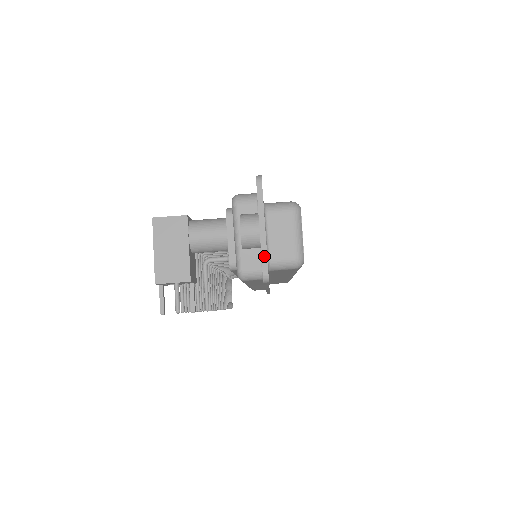
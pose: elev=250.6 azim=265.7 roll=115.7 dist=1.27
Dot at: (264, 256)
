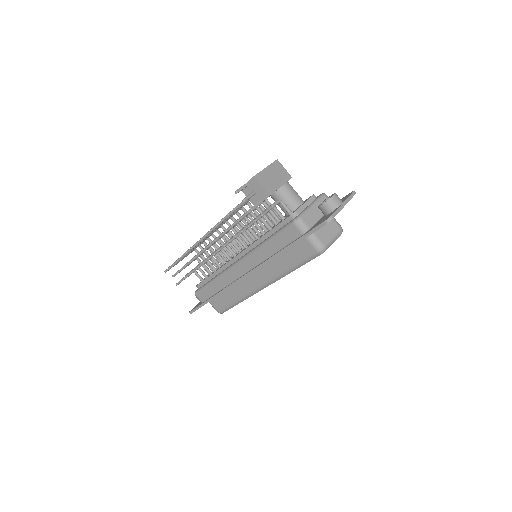
Dot at: (337, 212)
